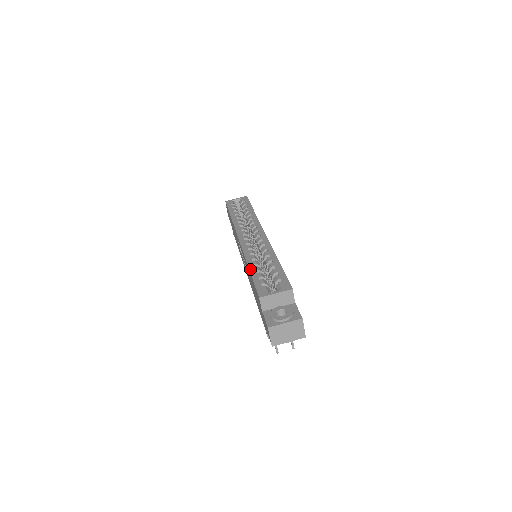
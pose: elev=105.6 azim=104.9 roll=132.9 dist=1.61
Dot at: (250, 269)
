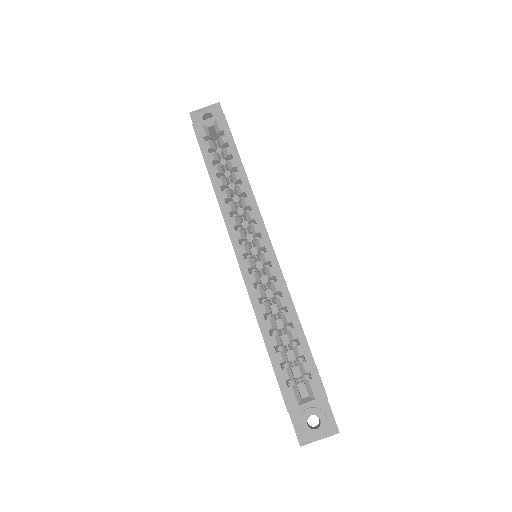
Dot at: (265, 342)
